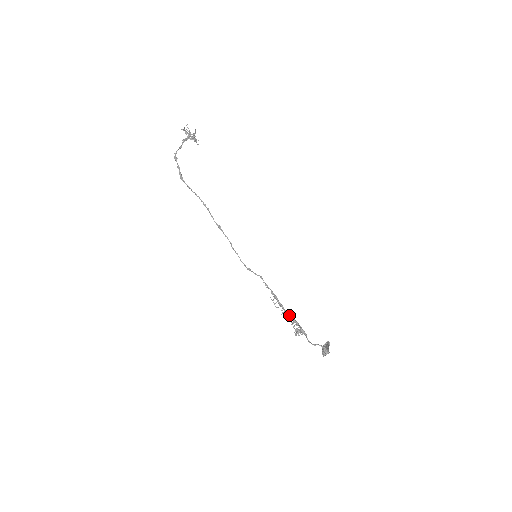
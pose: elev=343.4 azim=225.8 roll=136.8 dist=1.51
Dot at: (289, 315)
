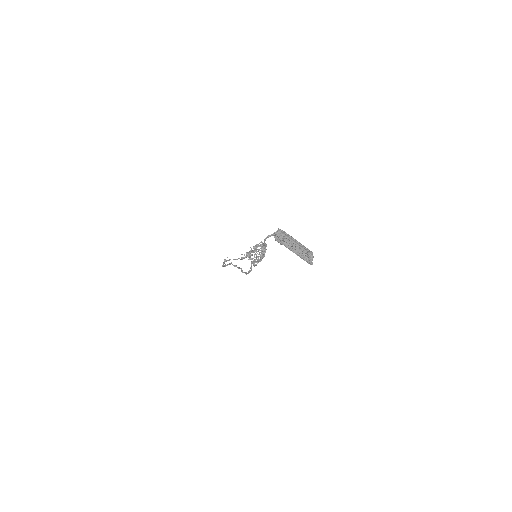
Dot at: occluded
